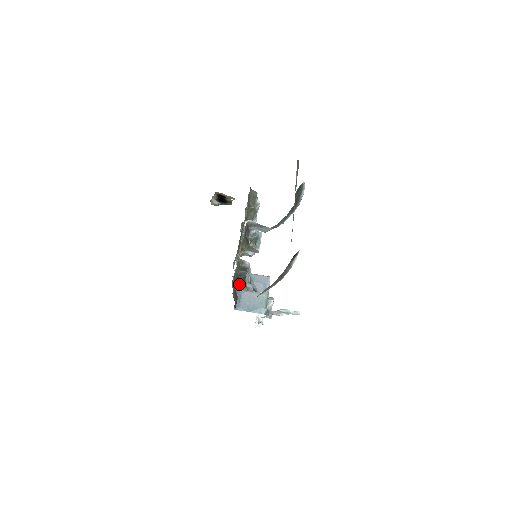
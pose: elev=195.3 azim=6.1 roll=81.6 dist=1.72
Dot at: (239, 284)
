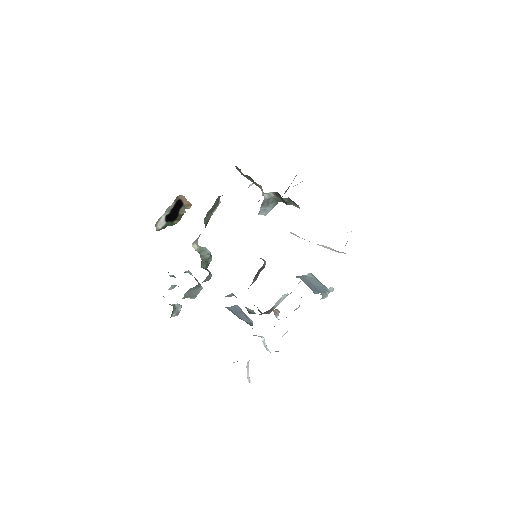
Dot at: occluded
